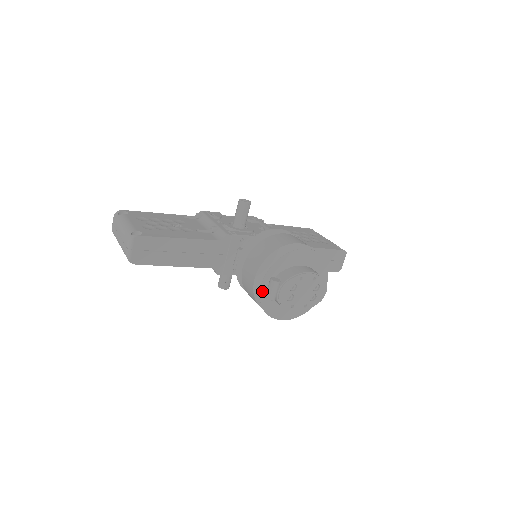
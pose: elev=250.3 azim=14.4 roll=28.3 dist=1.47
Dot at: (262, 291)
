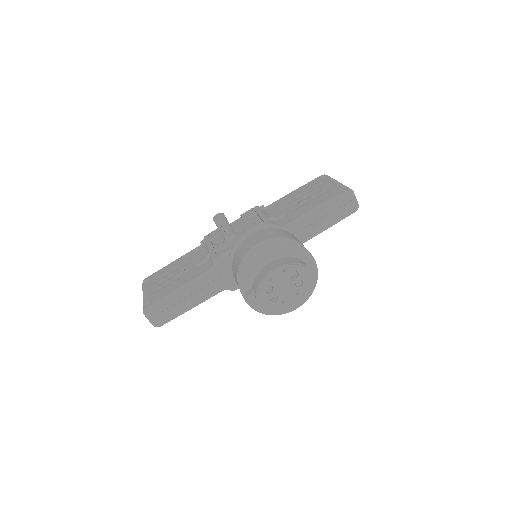
Dot at: (250, 304)
